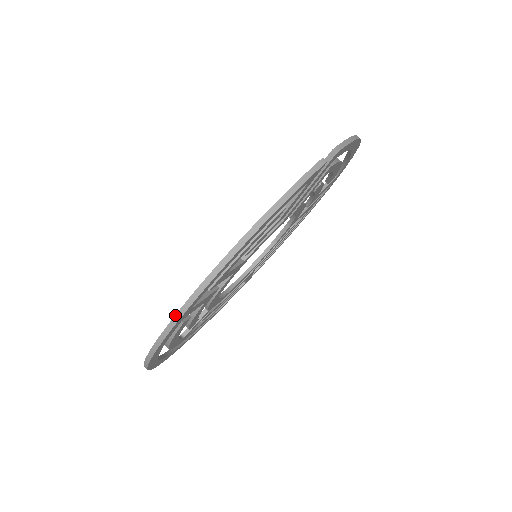
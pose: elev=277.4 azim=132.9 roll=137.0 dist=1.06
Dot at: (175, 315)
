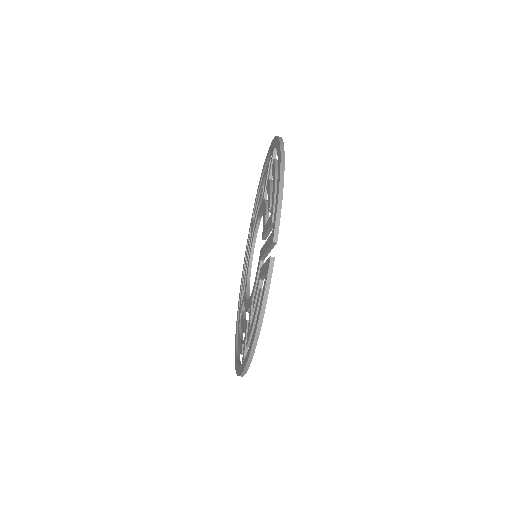
Dot at: (241, 374)
